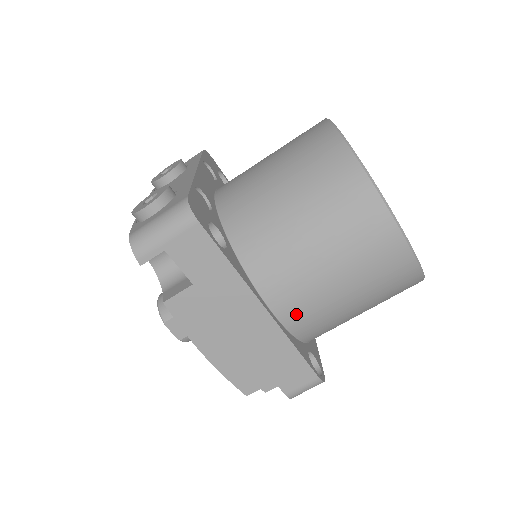
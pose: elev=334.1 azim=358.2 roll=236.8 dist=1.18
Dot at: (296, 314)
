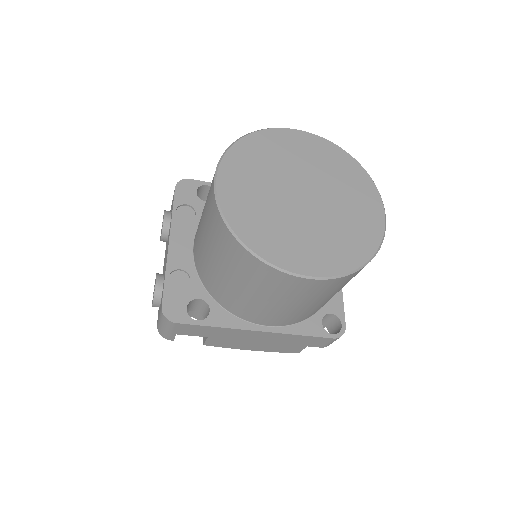
Dot at: (285, 321)
